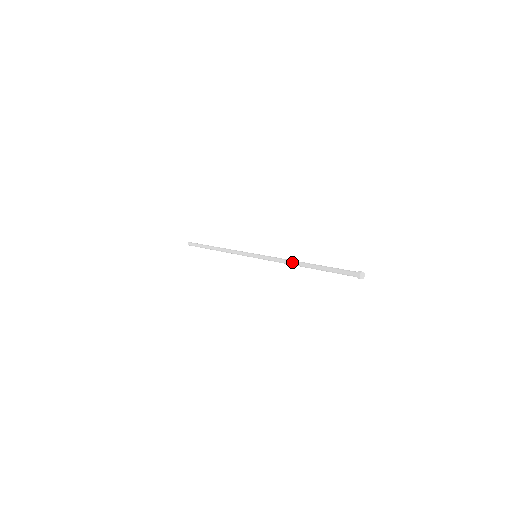
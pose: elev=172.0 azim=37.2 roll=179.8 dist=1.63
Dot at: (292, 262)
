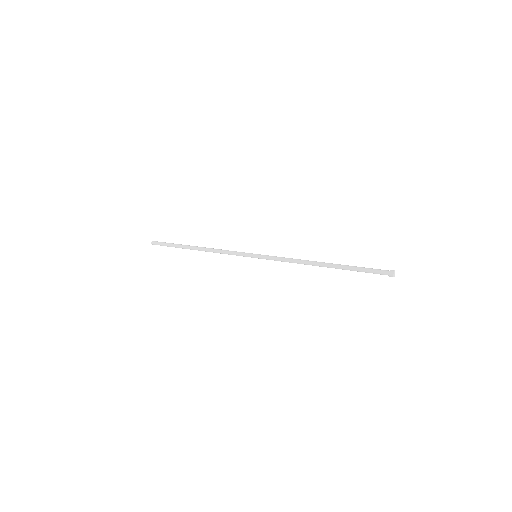
Dot at: (307, 263)
